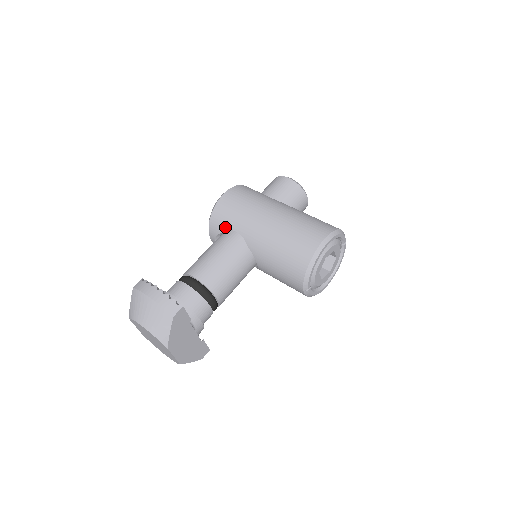
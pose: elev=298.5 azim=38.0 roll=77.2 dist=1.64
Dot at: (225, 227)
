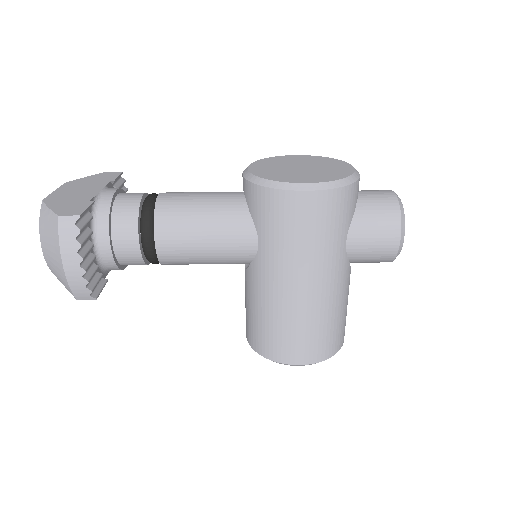
Dot at: (257, 219)
